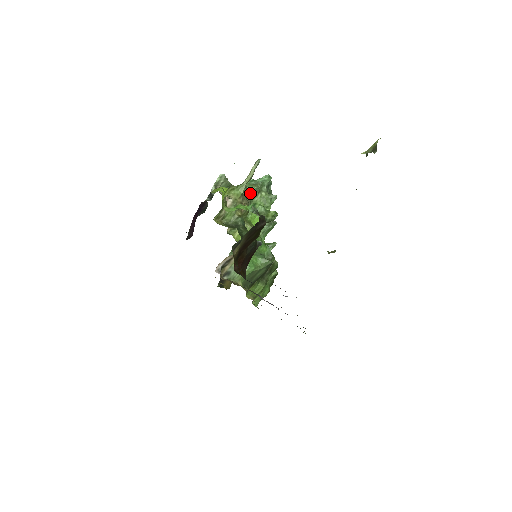
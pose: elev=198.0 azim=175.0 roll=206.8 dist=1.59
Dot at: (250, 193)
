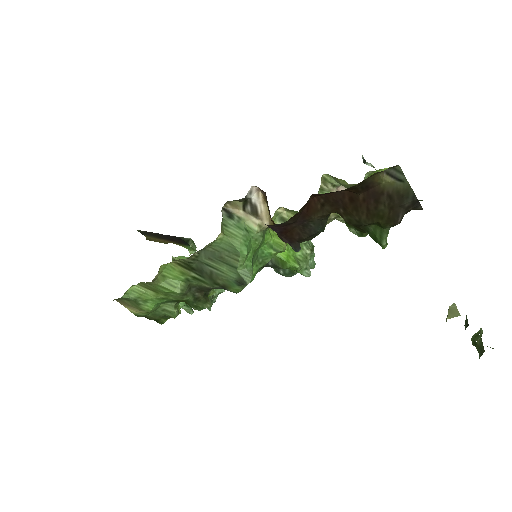
Dot at: occluded
